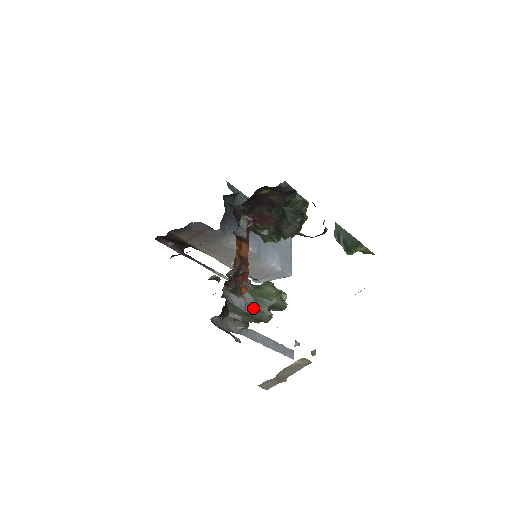
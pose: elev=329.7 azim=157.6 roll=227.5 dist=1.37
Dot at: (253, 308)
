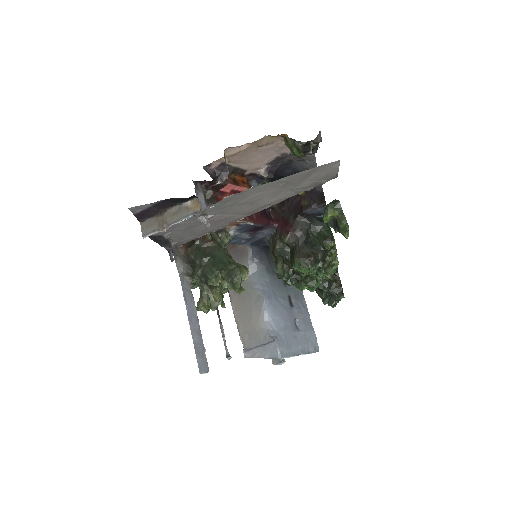
Dot at: (211, 260)
